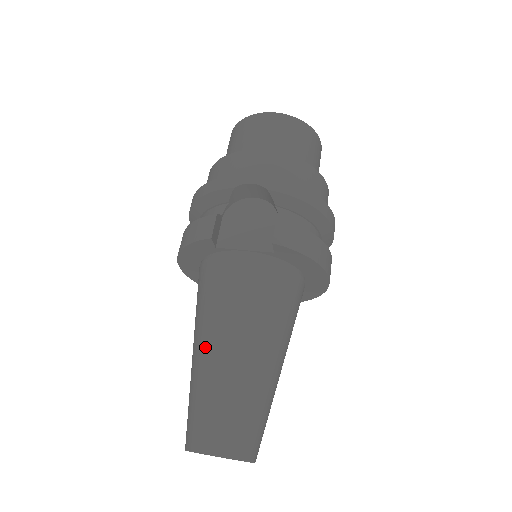
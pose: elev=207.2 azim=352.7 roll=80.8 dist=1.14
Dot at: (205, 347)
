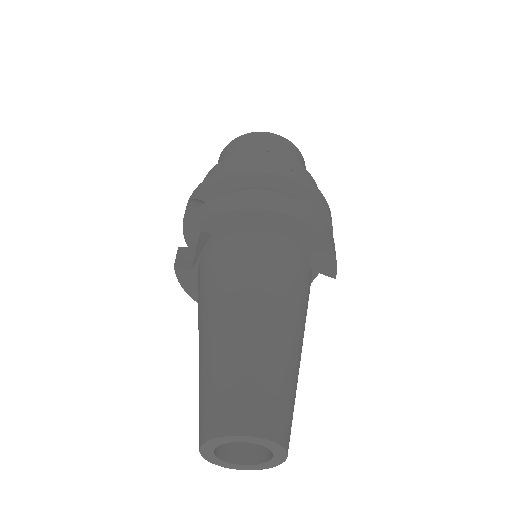
Dot at: occluded
